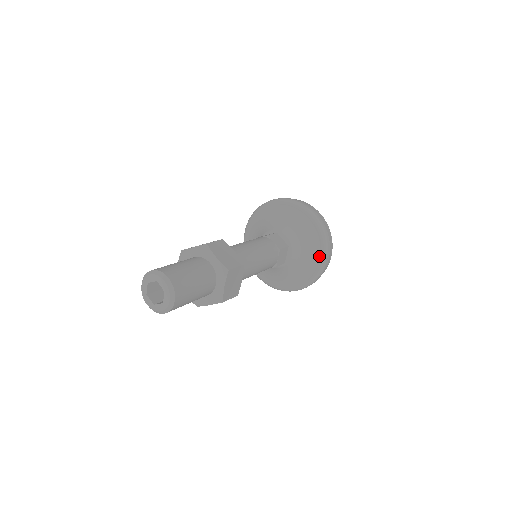
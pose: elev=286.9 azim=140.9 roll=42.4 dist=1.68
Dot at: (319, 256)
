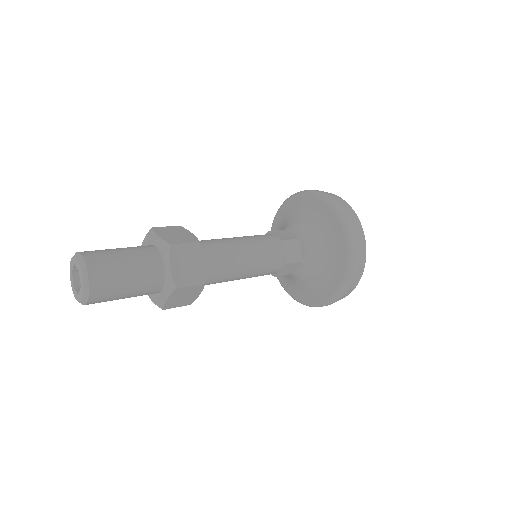
Dot at: (331, 290)
